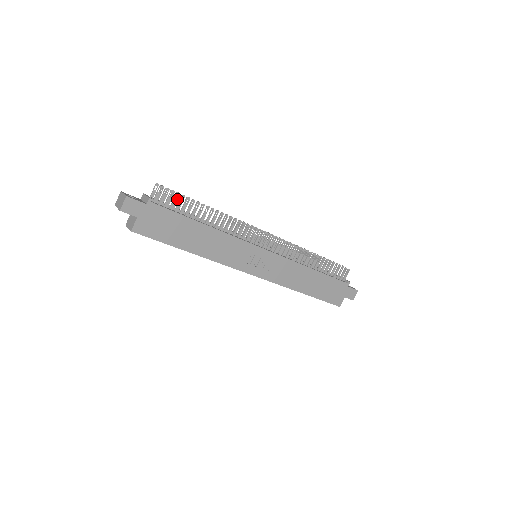
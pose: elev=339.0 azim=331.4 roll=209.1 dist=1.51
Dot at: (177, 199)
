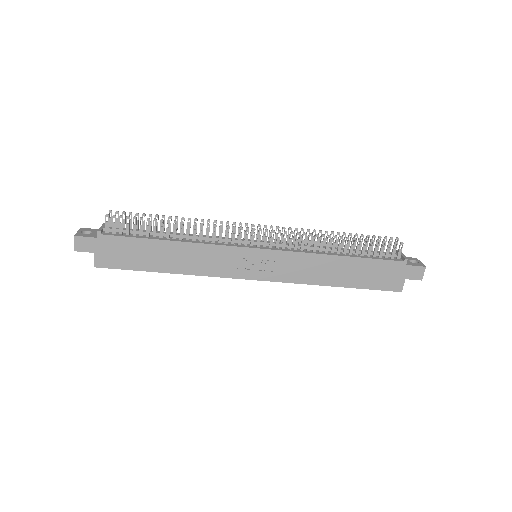
Dot at: (138, 220)
